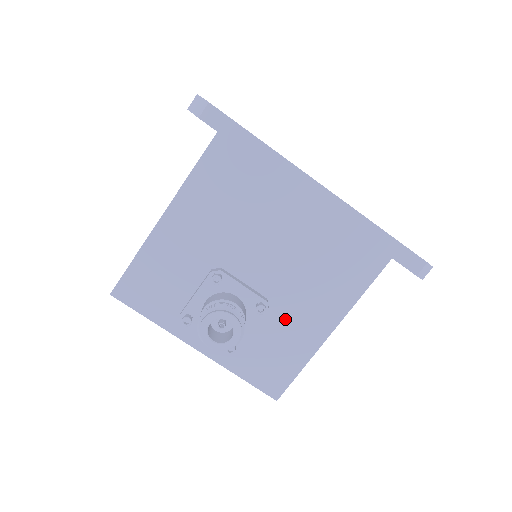
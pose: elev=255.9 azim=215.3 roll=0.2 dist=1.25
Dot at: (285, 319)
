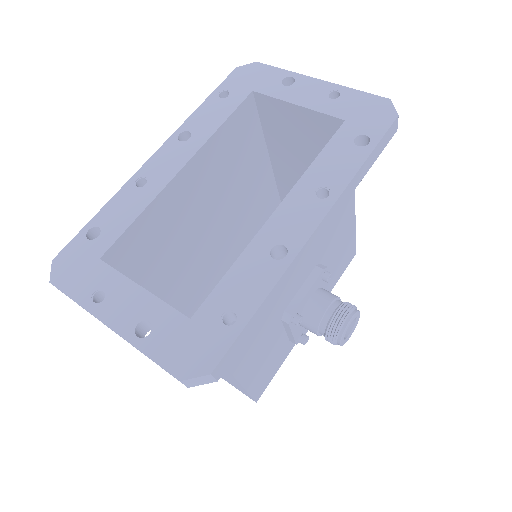
Dot at: (331, 248)
